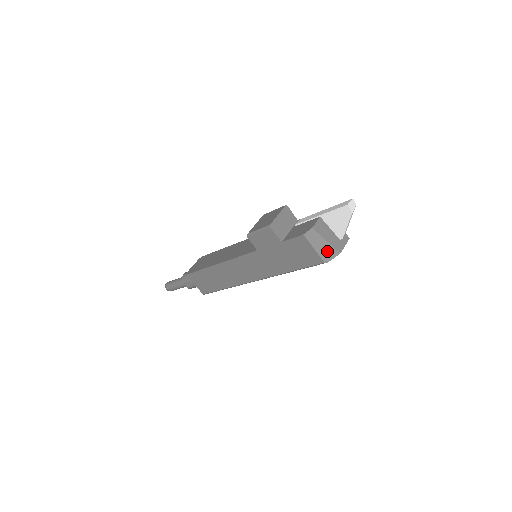
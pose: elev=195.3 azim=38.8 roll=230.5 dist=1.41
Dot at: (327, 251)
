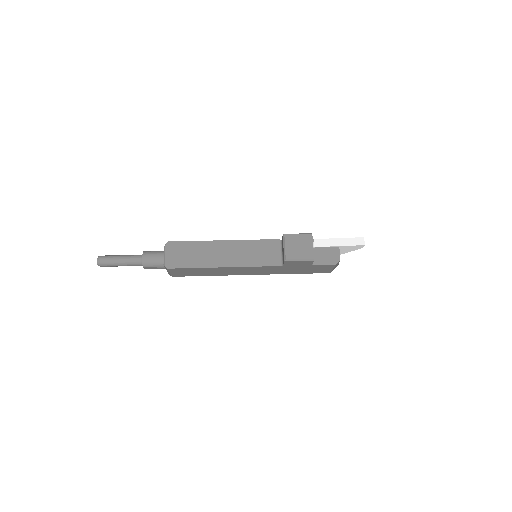
Dot at: occluded
